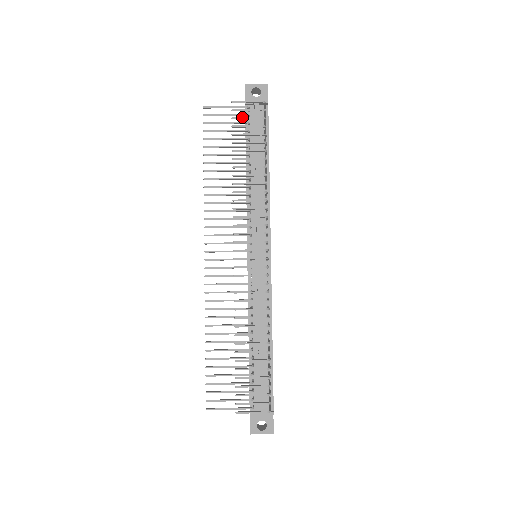
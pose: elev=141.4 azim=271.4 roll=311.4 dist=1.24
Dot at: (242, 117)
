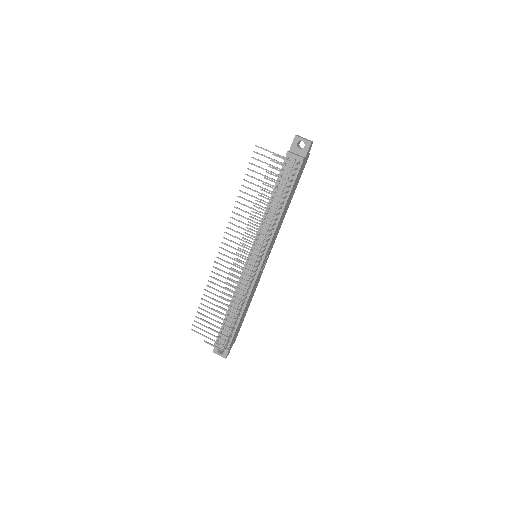
Dot at: (275, 168)
